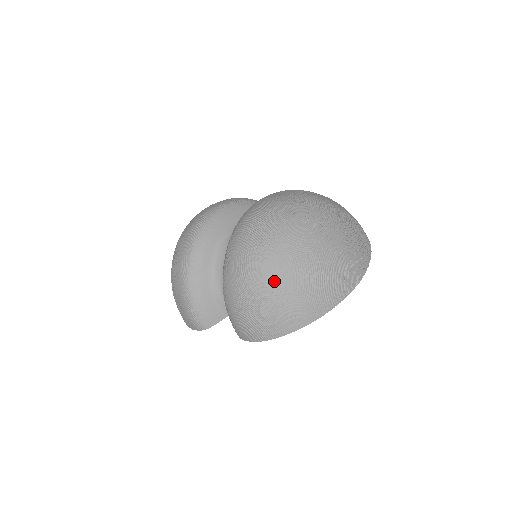
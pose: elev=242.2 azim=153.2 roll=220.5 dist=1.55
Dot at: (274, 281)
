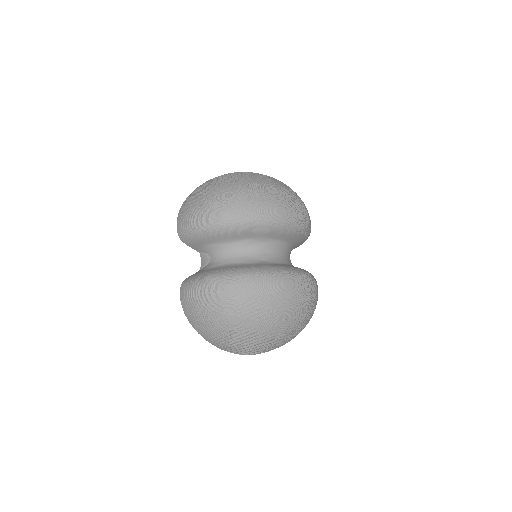
Dot at: (226, 325)
